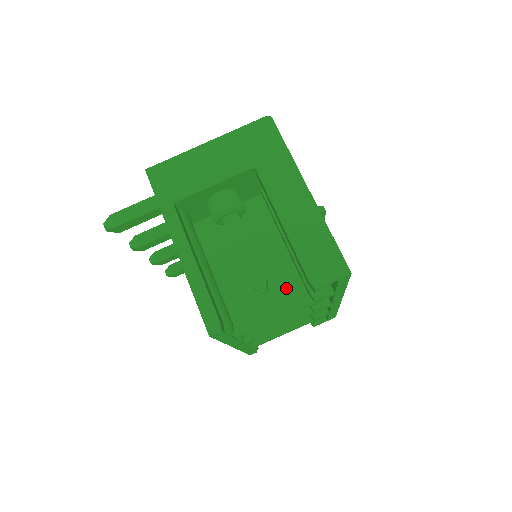
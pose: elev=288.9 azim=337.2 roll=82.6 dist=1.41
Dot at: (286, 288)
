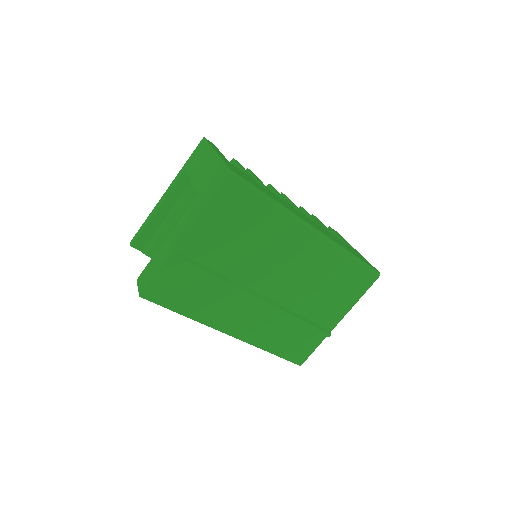
Dot at: occluded
